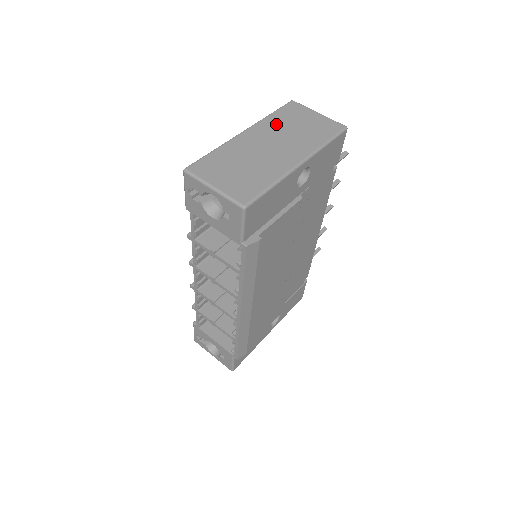
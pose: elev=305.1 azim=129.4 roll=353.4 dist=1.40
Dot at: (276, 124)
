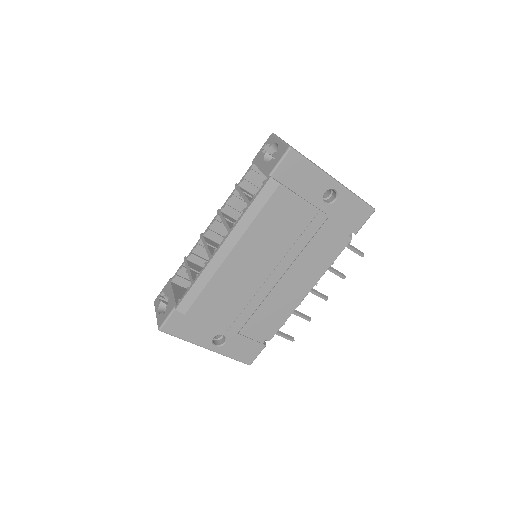
Dot at: occluded
